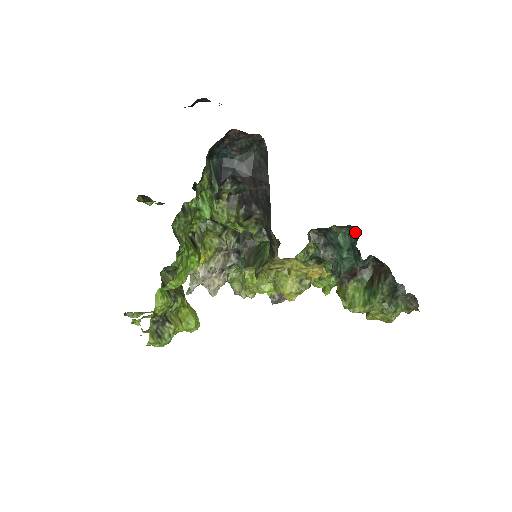
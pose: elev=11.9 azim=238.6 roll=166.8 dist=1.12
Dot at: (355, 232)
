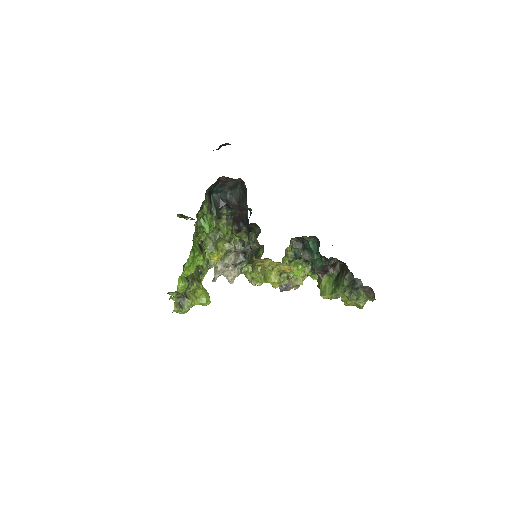
Dot at: (318, 241)
